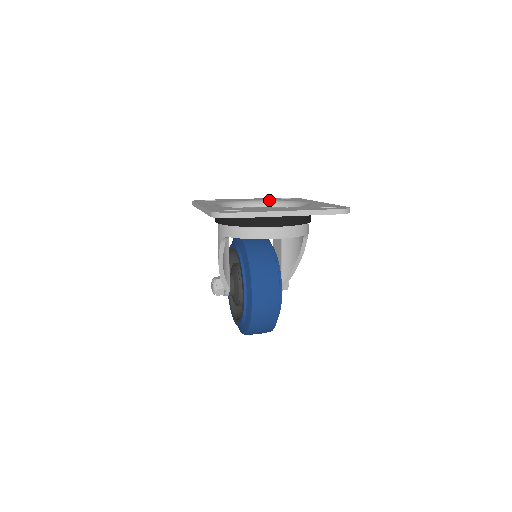
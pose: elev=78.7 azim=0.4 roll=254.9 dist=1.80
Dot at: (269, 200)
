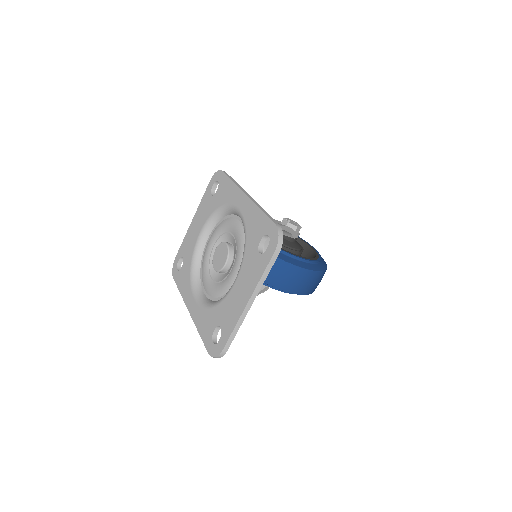
Dot at: (209, 217)
